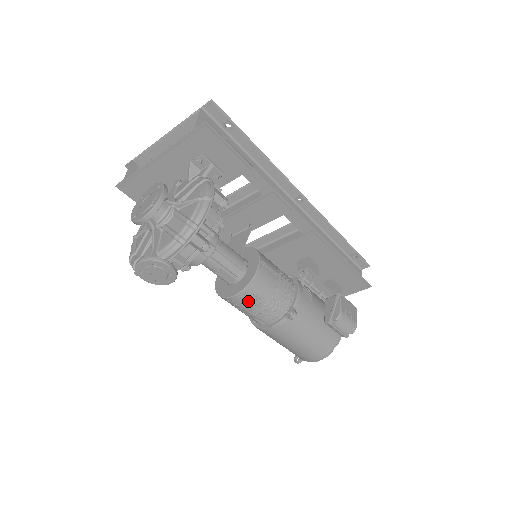
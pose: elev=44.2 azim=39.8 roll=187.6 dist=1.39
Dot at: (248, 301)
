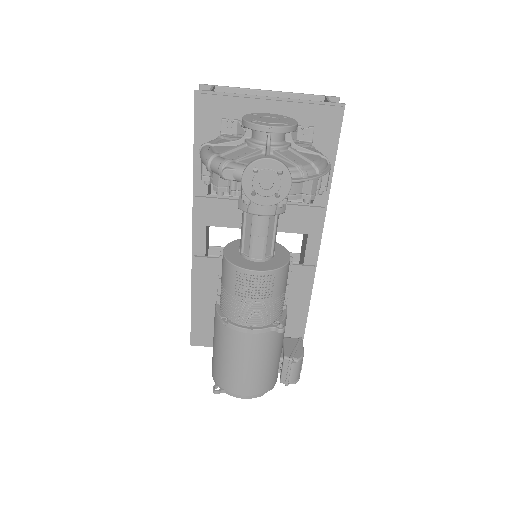
Dot at: (262, 286)
